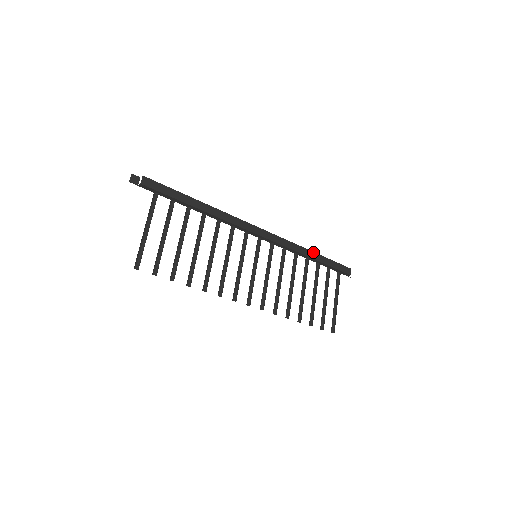
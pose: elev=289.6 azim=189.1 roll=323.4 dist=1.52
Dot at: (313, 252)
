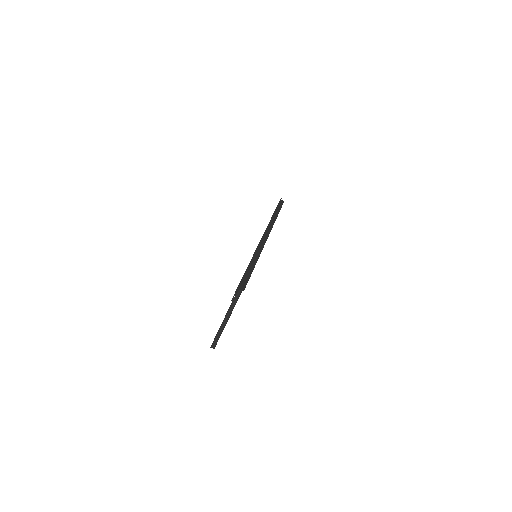
Dot at: occluded
